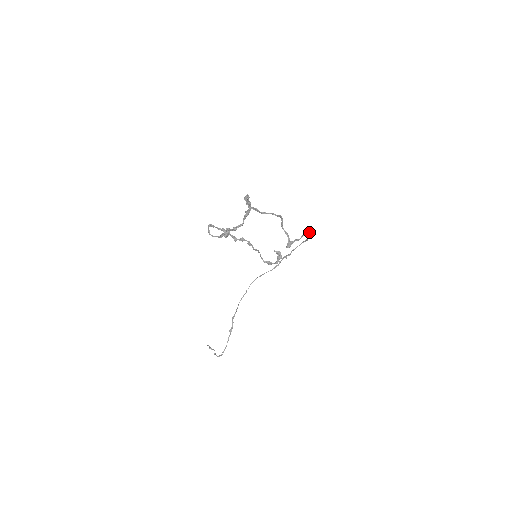
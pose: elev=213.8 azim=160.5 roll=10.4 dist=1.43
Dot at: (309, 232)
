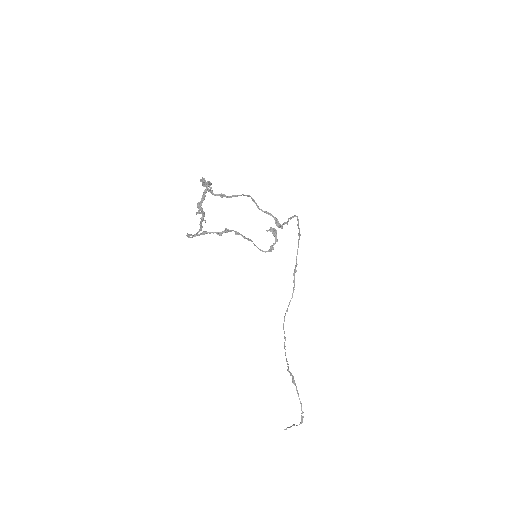
Dot at: (293, 216)
